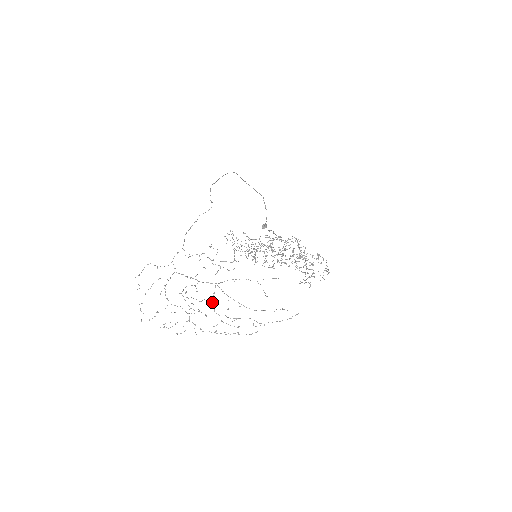
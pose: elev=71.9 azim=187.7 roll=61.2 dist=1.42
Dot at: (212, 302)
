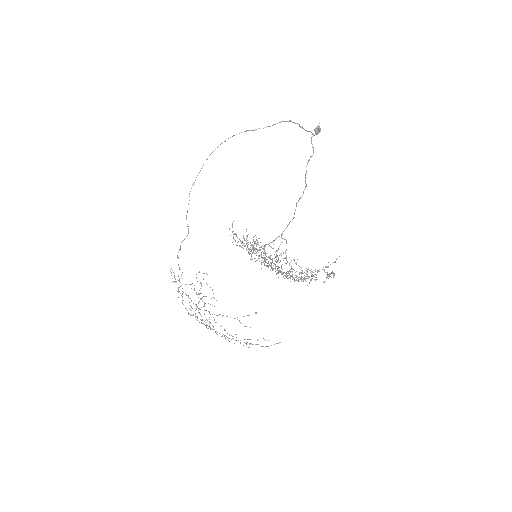
Dot at: occluded
